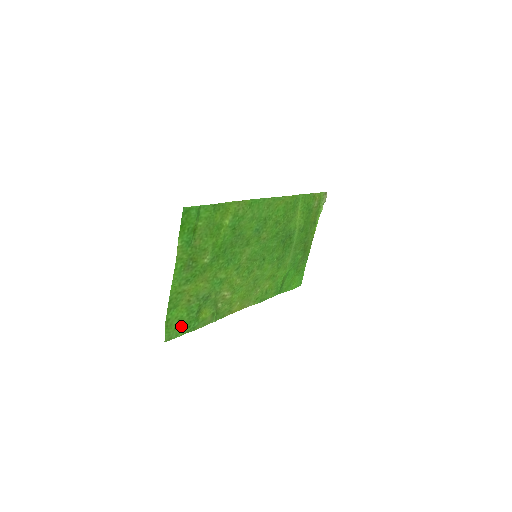
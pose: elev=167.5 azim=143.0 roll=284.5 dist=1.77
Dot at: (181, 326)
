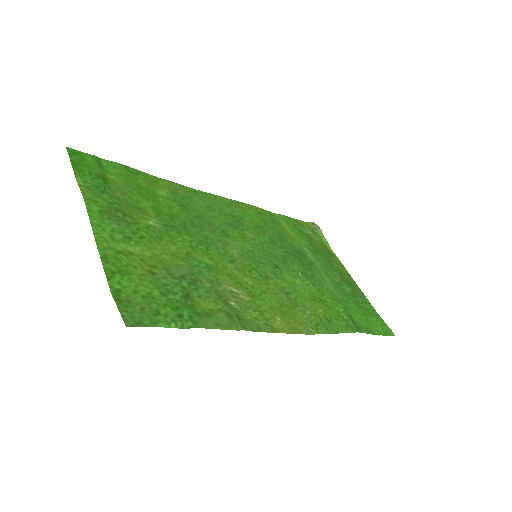
Dot at: (157, 311)
